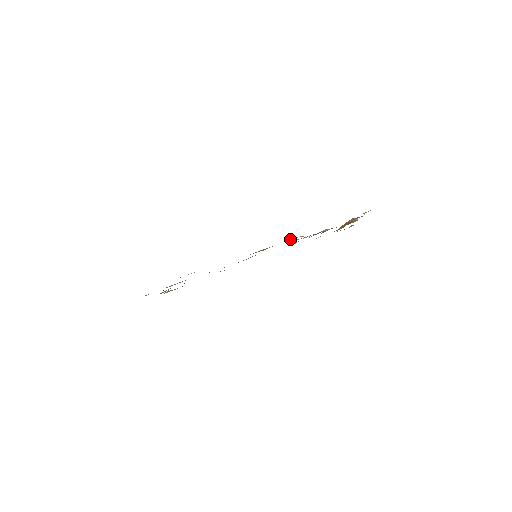
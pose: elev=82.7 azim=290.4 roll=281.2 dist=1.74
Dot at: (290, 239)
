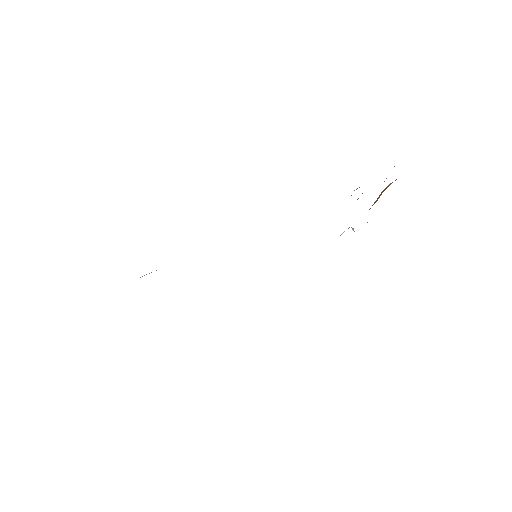
Dot at: occluded
